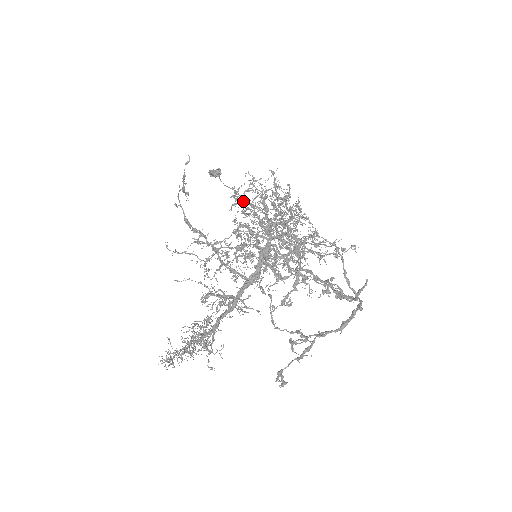
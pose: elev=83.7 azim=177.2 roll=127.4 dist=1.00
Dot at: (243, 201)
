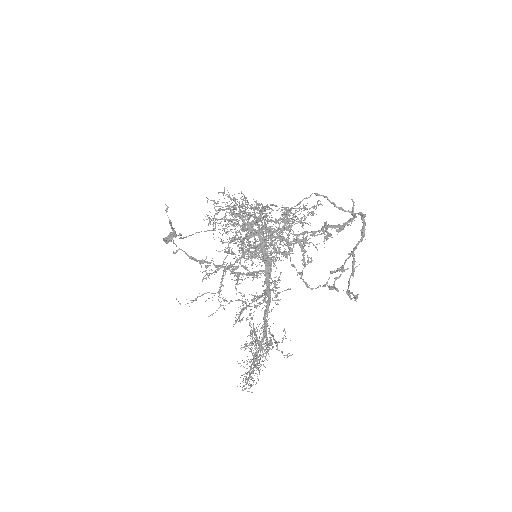
Dot at: occluded
